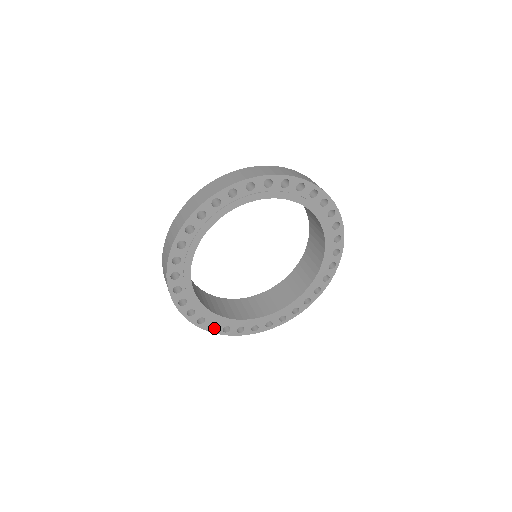
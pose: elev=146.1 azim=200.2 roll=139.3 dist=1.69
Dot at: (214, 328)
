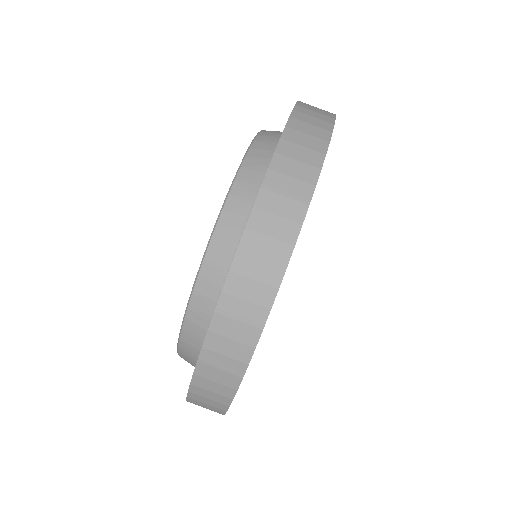
Dot at: occluded
